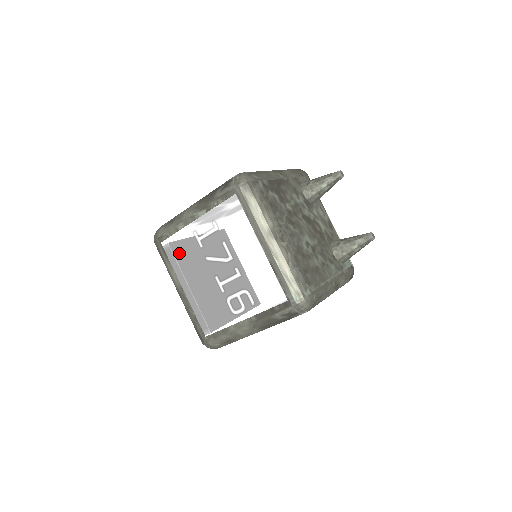
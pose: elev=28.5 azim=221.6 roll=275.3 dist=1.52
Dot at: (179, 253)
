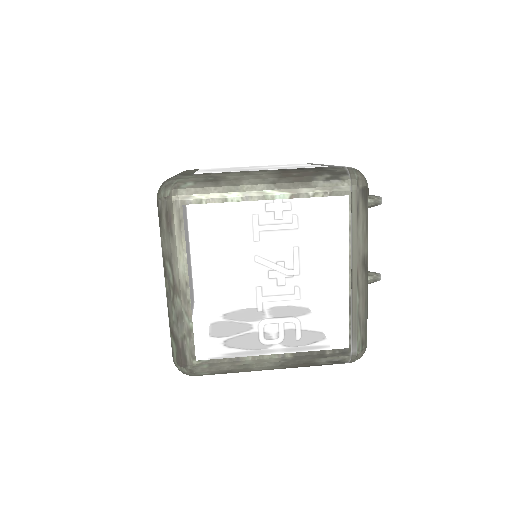
Dot at: (210, 233)
